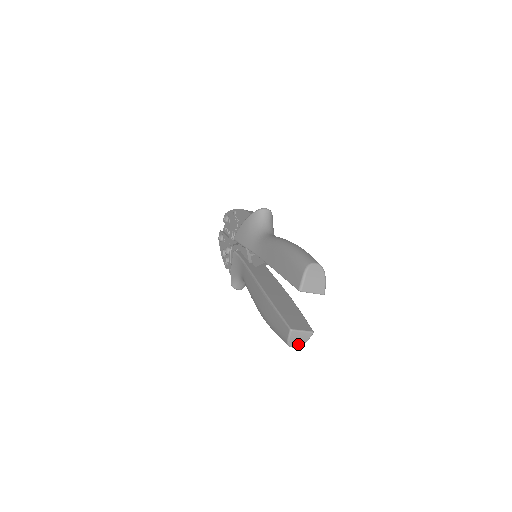
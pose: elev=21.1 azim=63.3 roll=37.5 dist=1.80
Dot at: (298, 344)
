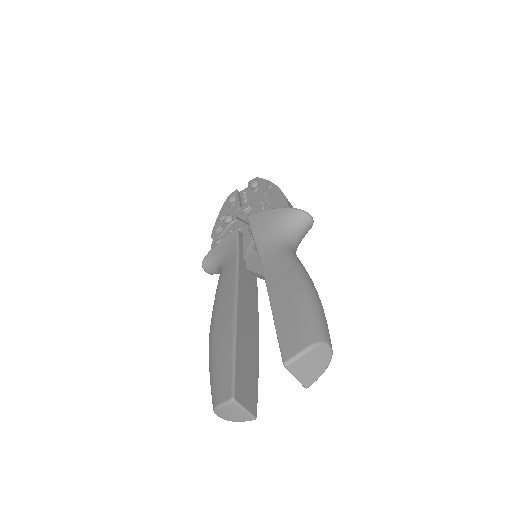
Dot at: (226, 417)
